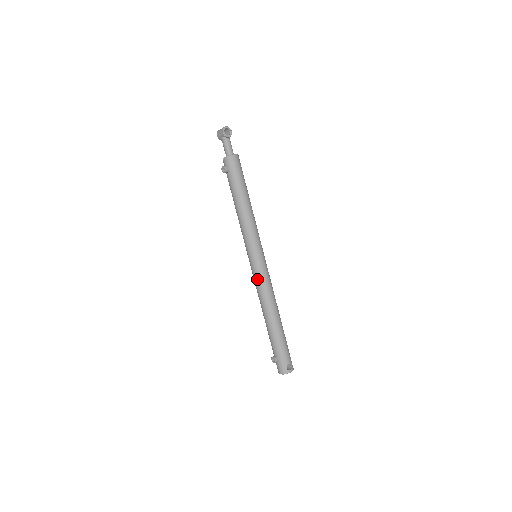
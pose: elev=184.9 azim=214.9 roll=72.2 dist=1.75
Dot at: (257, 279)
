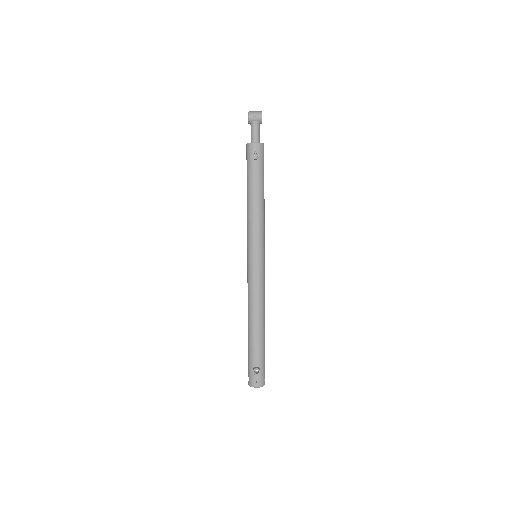
Dot at: (259, 281)
